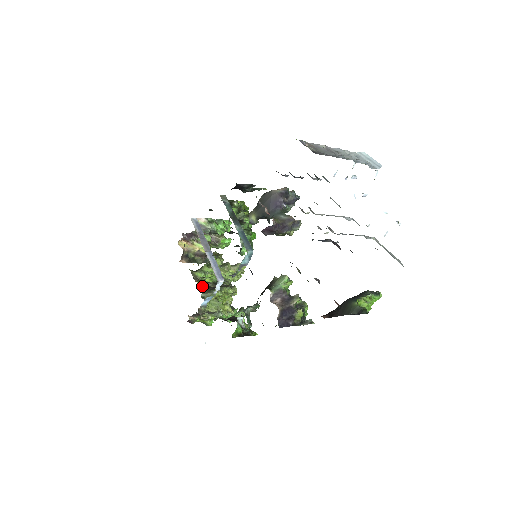
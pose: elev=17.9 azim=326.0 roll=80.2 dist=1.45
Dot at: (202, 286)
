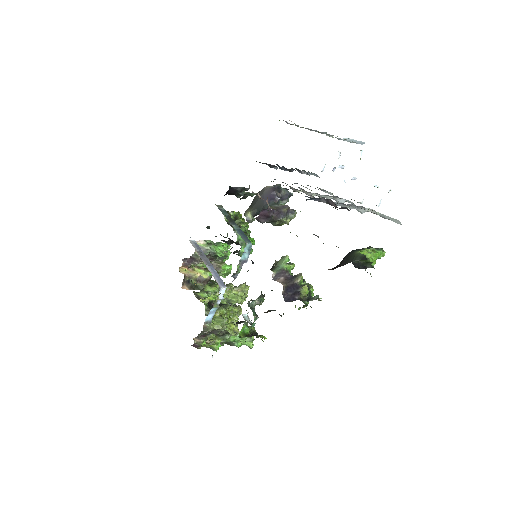
Dot at: (205, 304)
